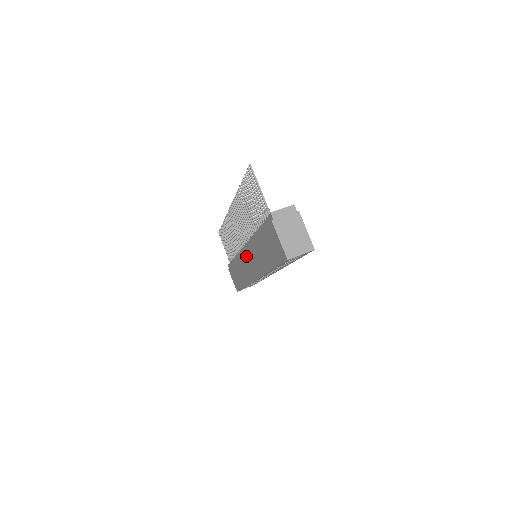
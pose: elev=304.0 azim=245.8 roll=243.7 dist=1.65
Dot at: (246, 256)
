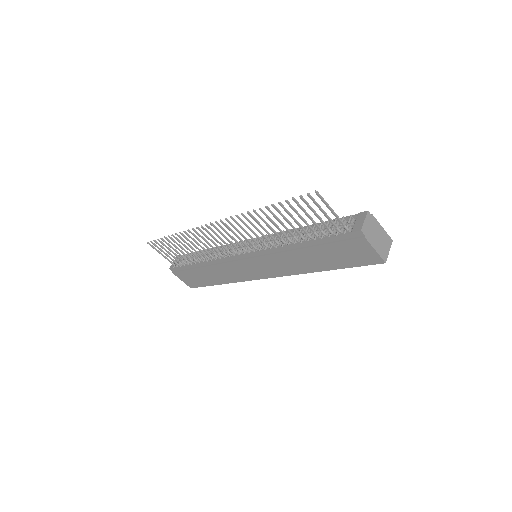
Dot at: (252, 262)
